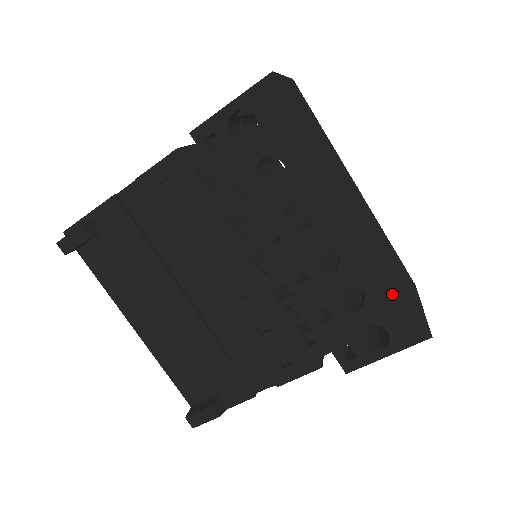
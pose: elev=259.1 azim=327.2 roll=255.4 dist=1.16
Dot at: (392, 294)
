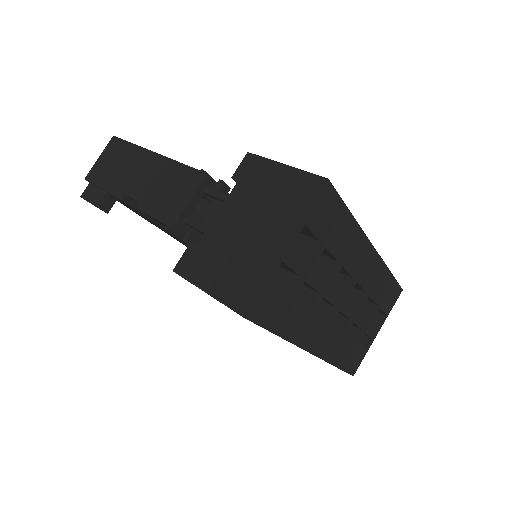
Dot at: occluded
